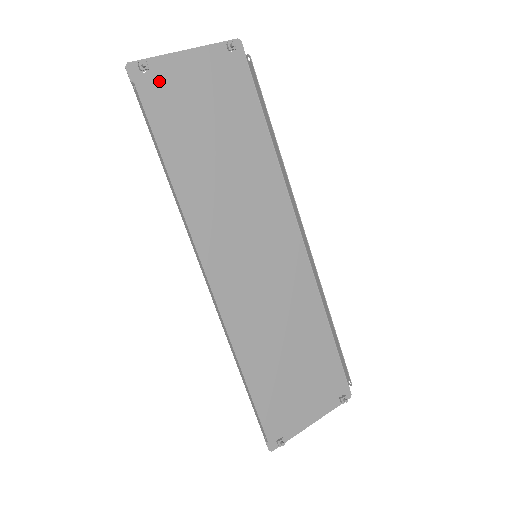
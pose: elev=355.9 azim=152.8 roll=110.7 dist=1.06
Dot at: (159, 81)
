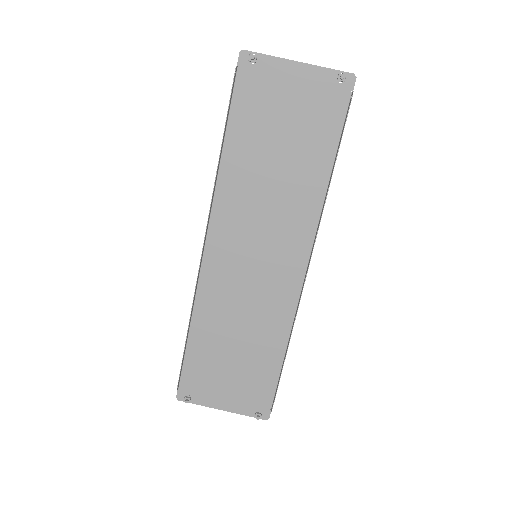
Dot at: (260, 76)
